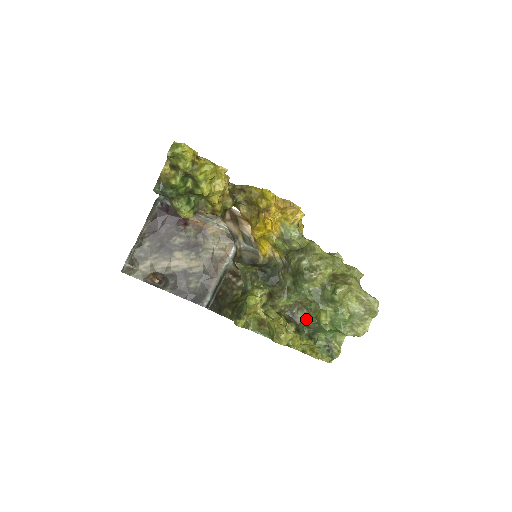
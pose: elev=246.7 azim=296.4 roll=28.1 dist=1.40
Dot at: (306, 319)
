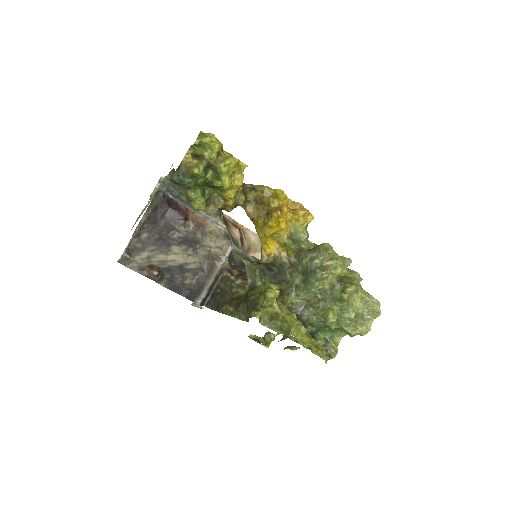
Dot at: (311, 317)
